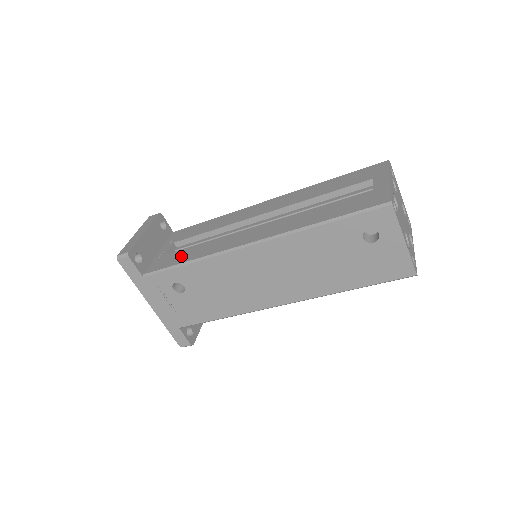
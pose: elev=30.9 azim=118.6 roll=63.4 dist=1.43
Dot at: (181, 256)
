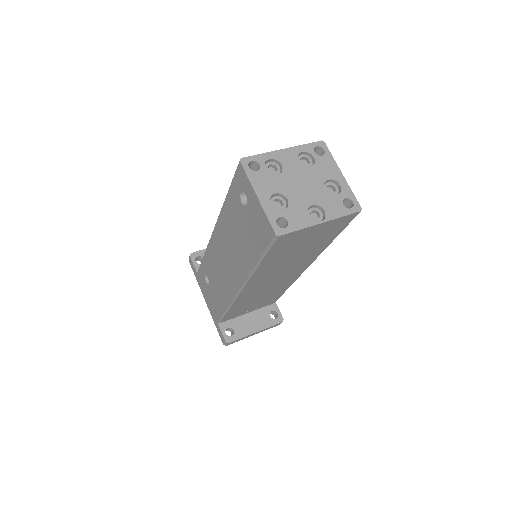
Dot at: occluded
